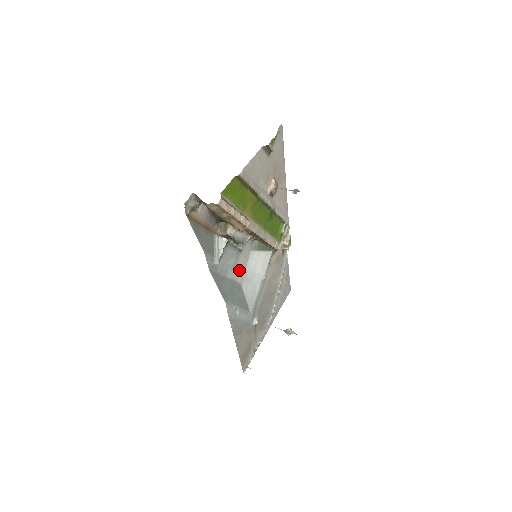
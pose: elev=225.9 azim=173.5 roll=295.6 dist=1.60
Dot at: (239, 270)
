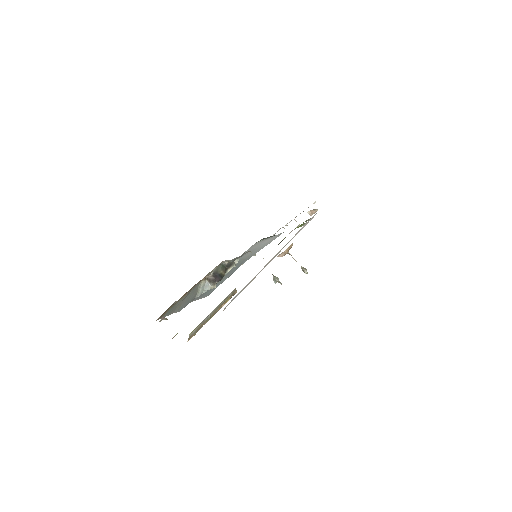
Dot at: occluded
